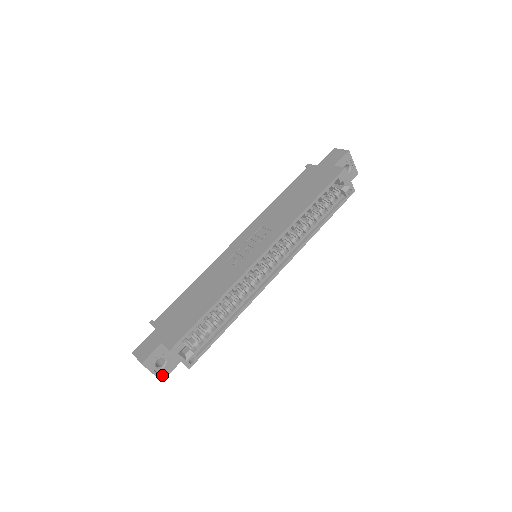
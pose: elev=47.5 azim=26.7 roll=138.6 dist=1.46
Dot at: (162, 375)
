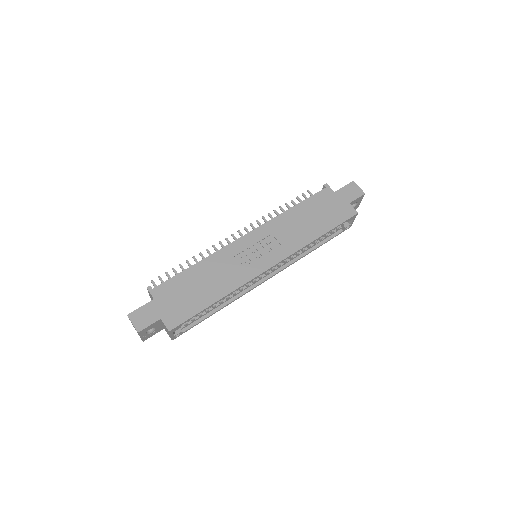
Dot at: (146, 338)
